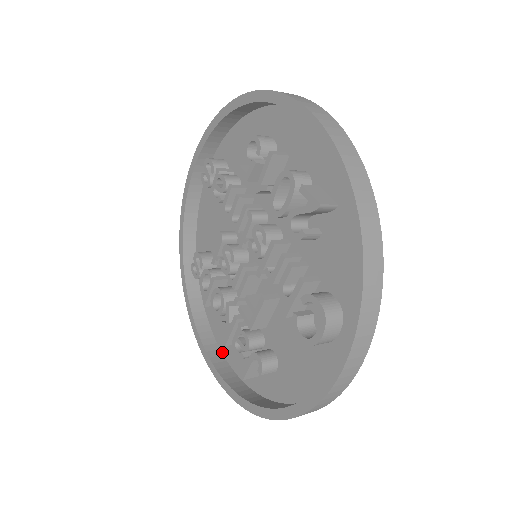
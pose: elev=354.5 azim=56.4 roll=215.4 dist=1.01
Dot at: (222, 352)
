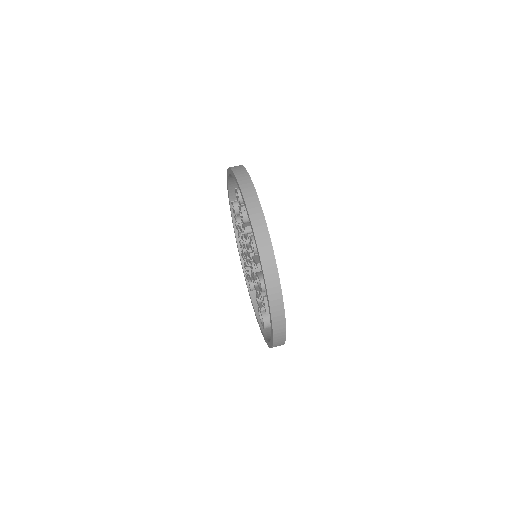
Dot at: occluded
